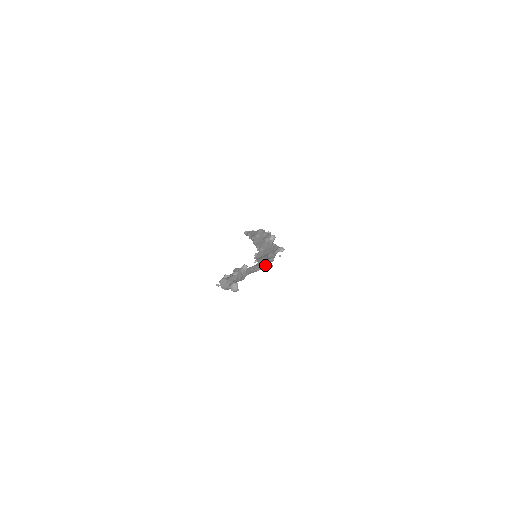
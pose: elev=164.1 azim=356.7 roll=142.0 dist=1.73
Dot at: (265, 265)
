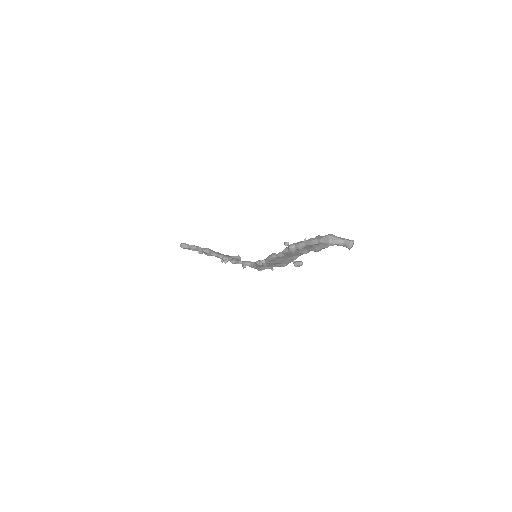
Dot at: (294, 261)
